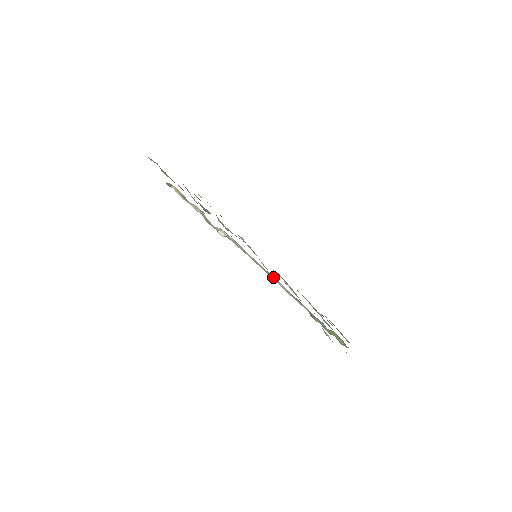
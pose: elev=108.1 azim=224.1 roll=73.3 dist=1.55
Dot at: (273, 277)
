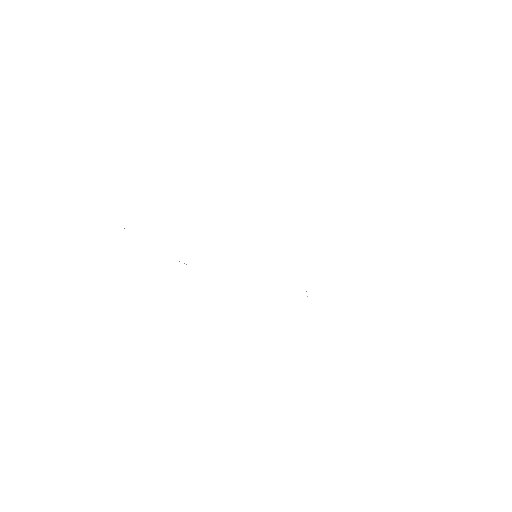
Dot at: occluded
